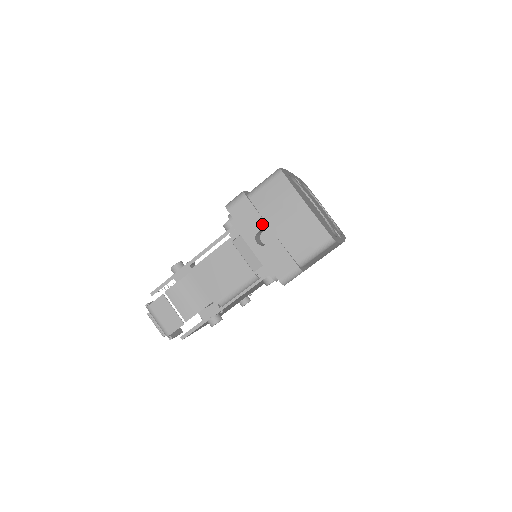
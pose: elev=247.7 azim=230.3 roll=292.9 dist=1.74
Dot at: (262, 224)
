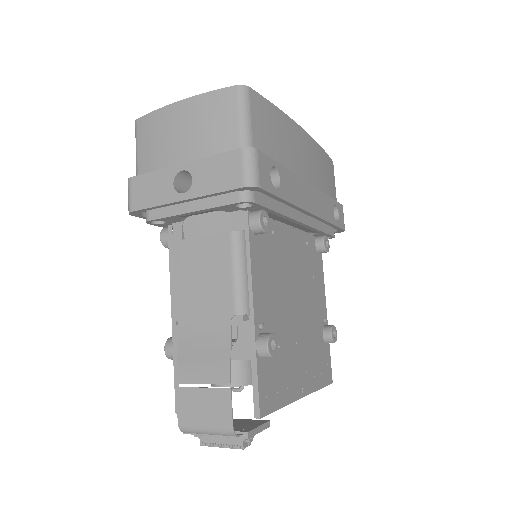
Dot at: (168, 173)
